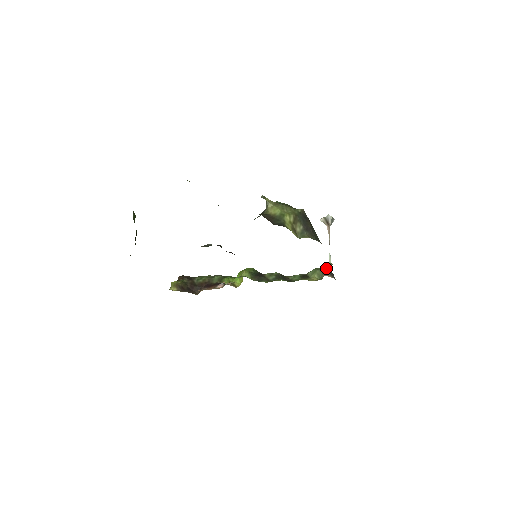
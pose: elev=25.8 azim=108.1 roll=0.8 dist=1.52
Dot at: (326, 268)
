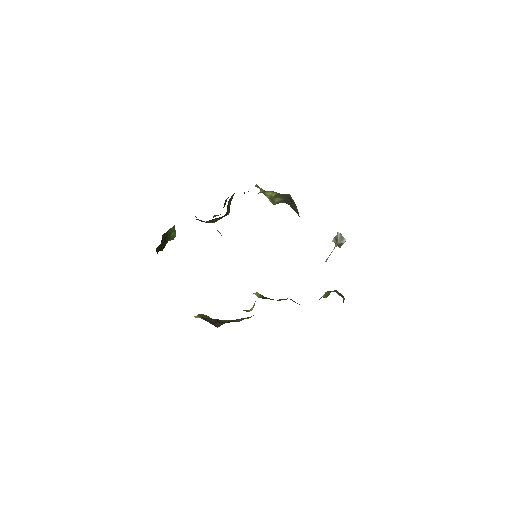
Dot at: (336, 290)
